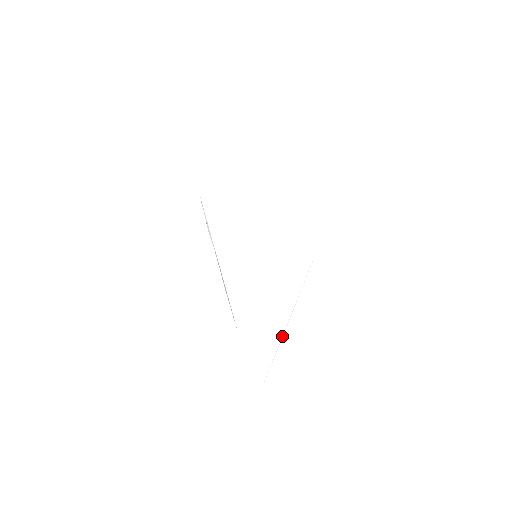
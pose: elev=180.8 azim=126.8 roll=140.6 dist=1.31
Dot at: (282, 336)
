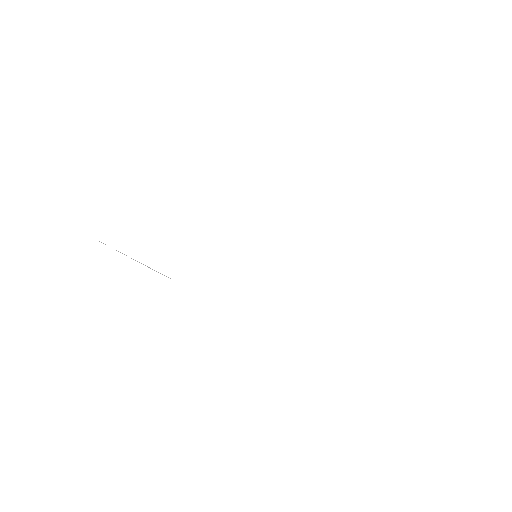
Dot at: occluded
